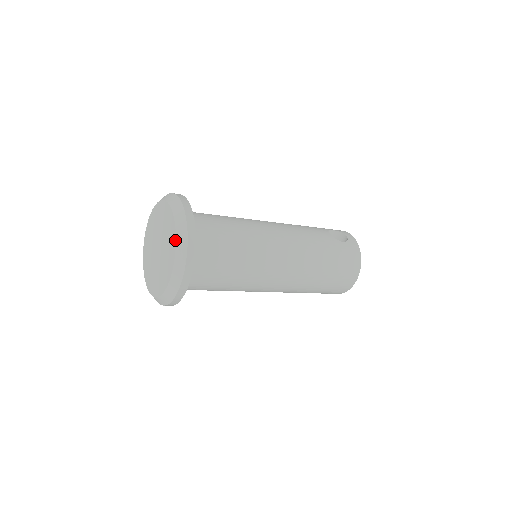
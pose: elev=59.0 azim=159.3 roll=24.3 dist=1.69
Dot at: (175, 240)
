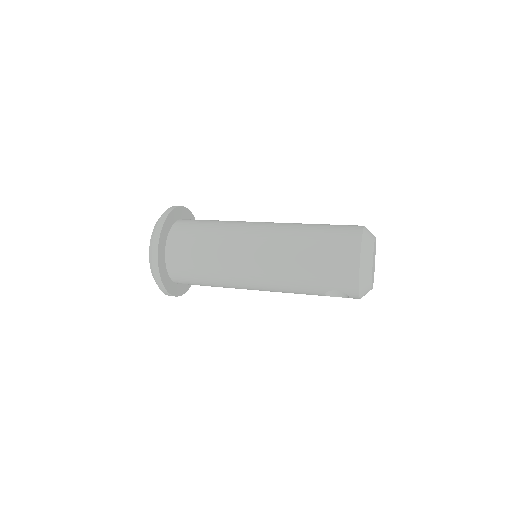
Dot at: occluded
